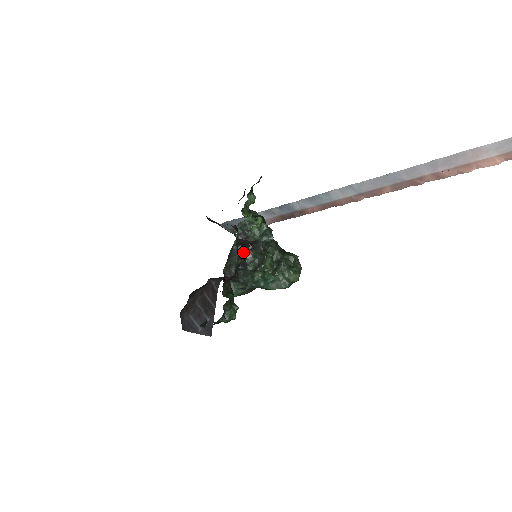
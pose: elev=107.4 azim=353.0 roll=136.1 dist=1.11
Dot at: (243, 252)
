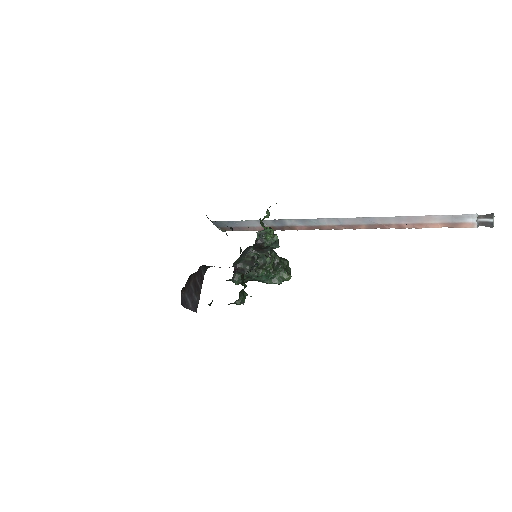
Dot at: (253, 253)
